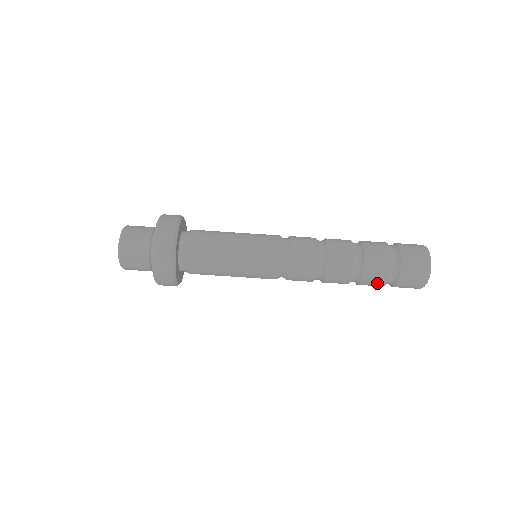
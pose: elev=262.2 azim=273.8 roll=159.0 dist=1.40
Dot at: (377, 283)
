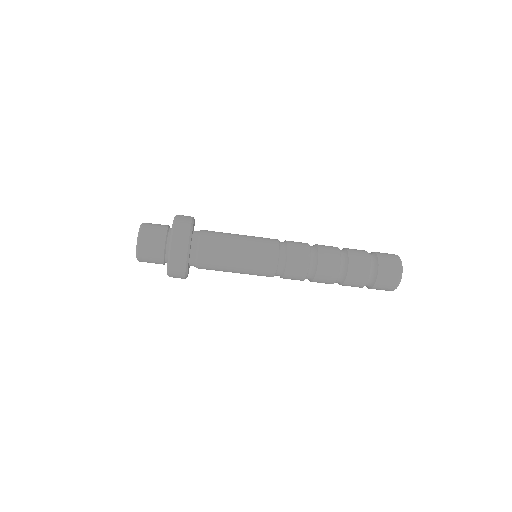
Dot at: occluded
